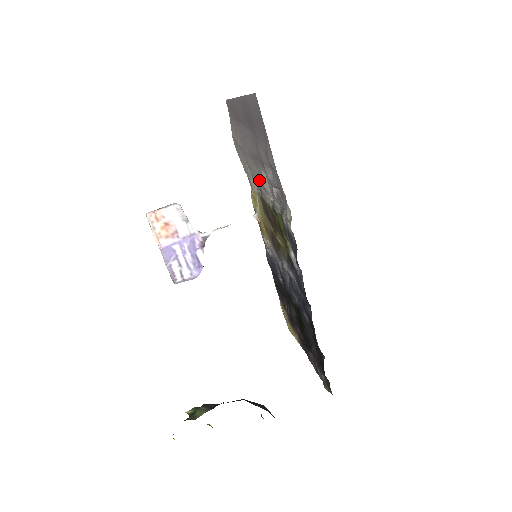
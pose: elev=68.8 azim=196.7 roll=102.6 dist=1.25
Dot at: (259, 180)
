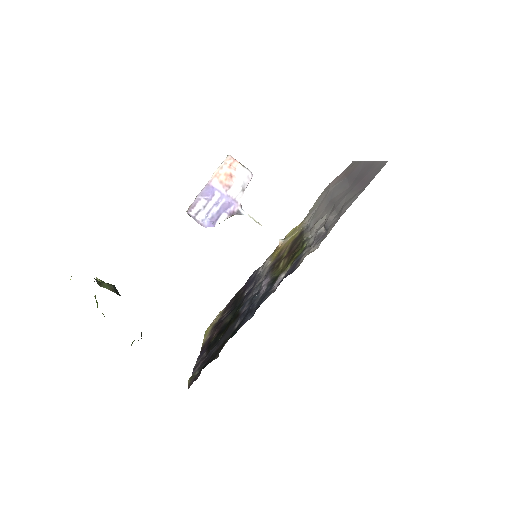
Dot at: (315, 220)
